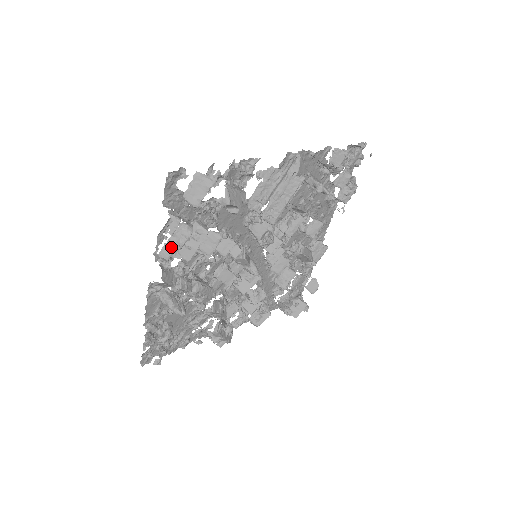
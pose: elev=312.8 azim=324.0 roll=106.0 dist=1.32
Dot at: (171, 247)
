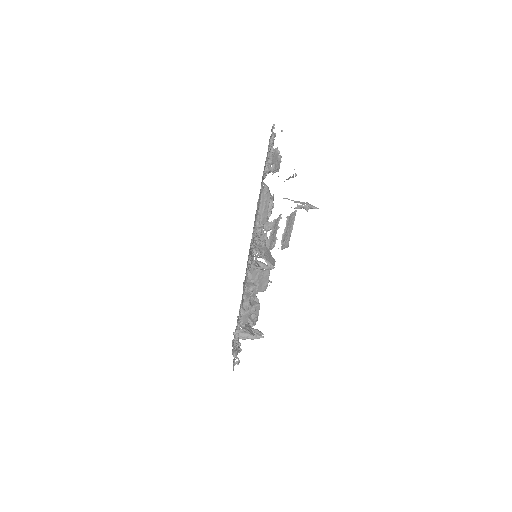
Dot at: (246, 315)
